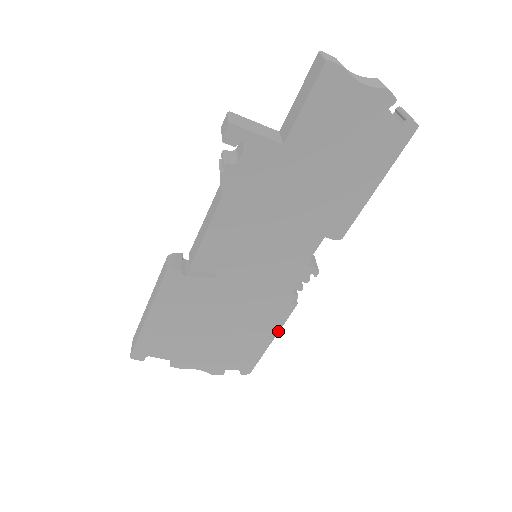
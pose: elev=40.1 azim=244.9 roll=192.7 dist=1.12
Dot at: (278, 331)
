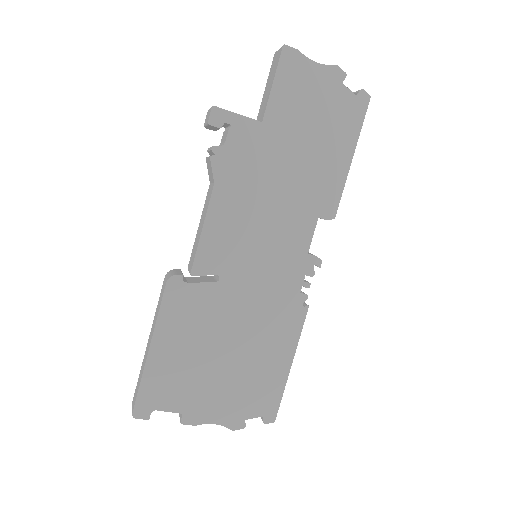
Dot at: (295, 348)
